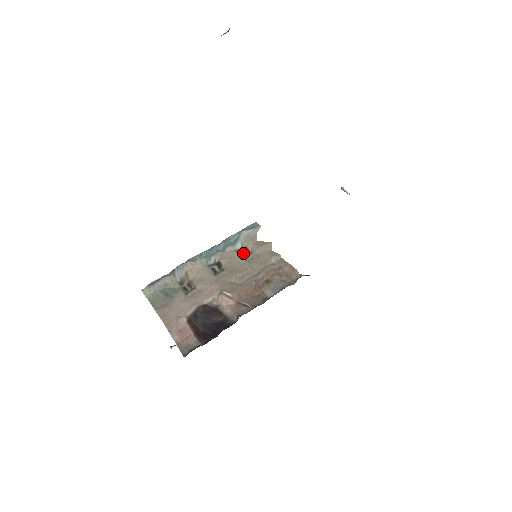
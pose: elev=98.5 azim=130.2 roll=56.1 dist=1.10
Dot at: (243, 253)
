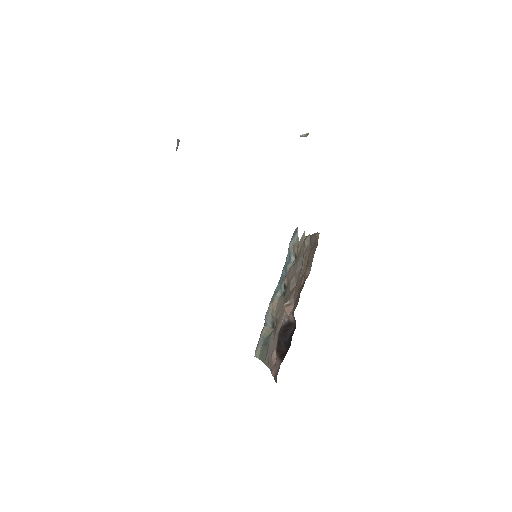
Dot at: (295, 261)
